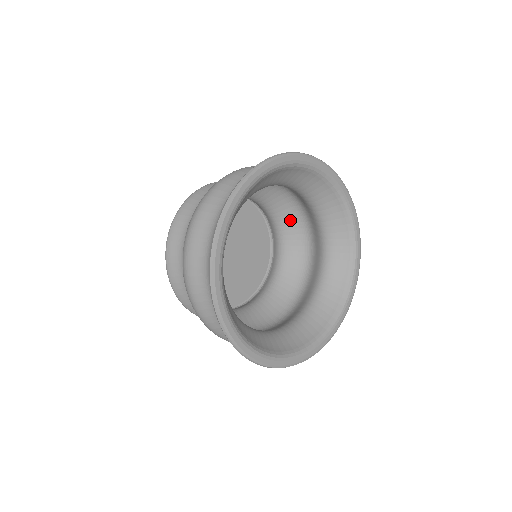
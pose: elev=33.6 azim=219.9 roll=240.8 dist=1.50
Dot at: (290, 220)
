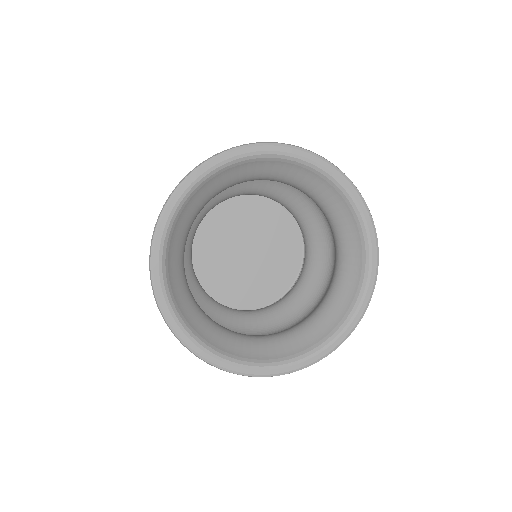
Dot at: (296, 200)
